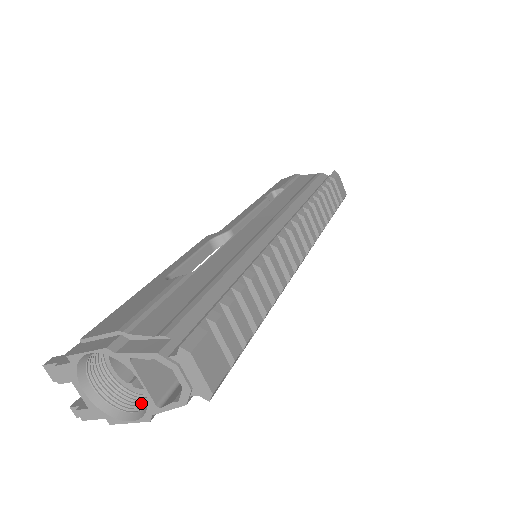
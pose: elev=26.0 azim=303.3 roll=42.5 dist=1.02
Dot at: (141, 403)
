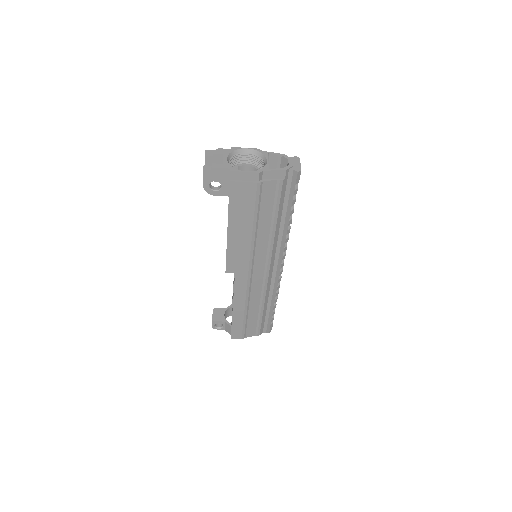
Dot at: (246, 178)
